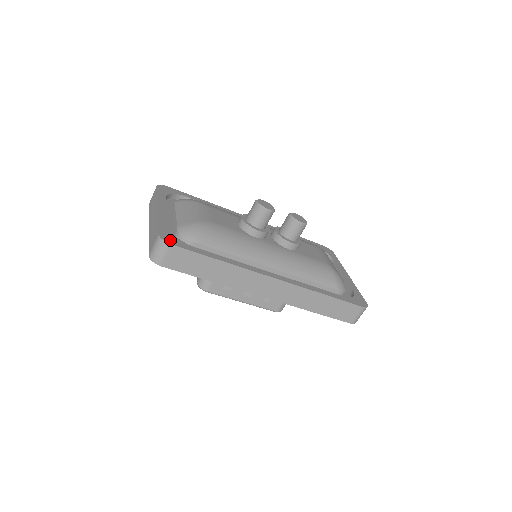
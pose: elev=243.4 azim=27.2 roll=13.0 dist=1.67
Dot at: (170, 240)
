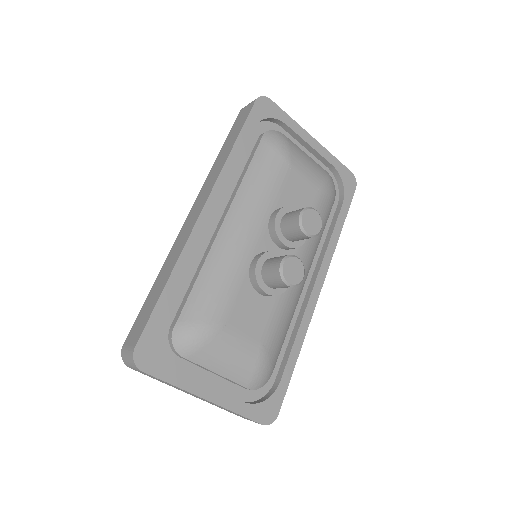
Dot at: (272, 413)
